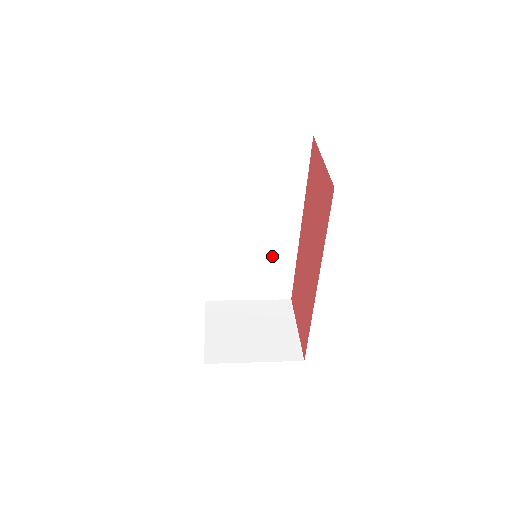
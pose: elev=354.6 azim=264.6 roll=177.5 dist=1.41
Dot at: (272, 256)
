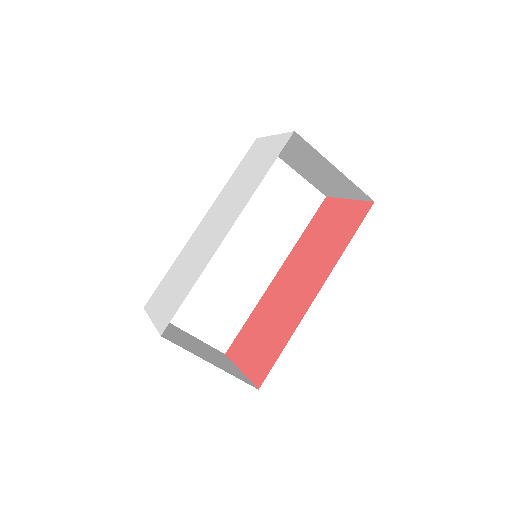
Dot at: (238, 290)
